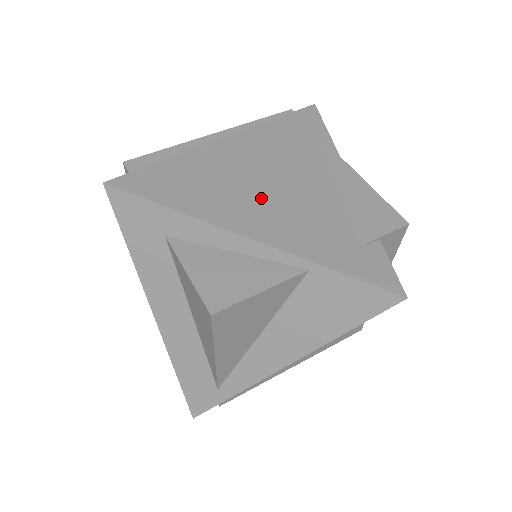
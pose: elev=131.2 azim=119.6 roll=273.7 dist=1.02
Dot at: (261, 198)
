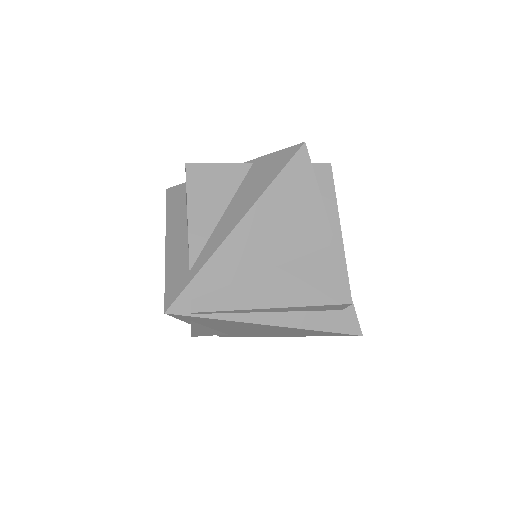
Dot at: occluded
